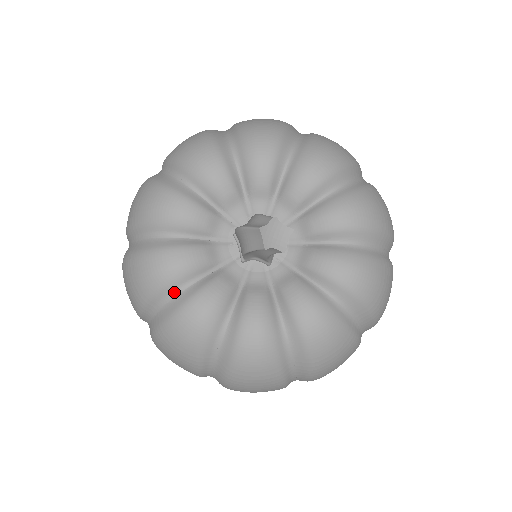
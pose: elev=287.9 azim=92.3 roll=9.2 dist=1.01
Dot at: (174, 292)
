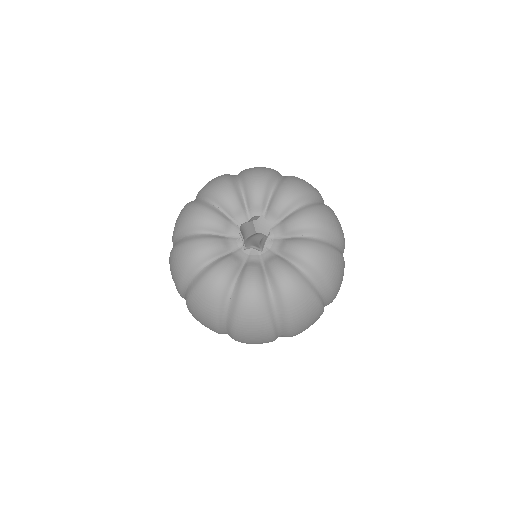
Dot at: (202, 266)
